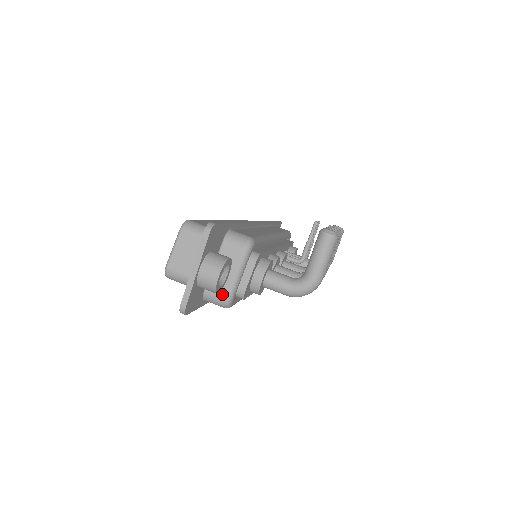
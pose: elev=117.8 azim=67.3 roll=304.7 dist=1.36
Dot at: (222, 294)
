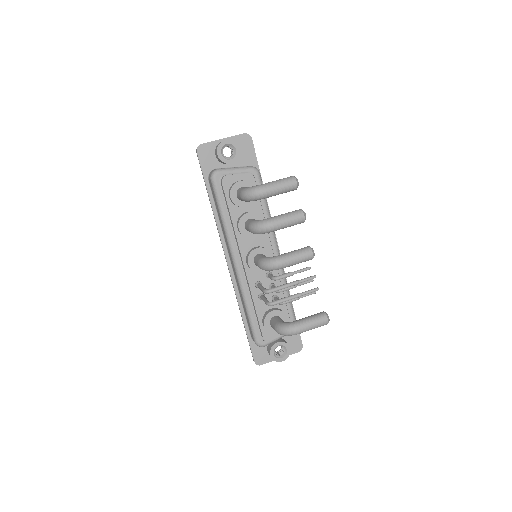
Dot at: (218, 169)
